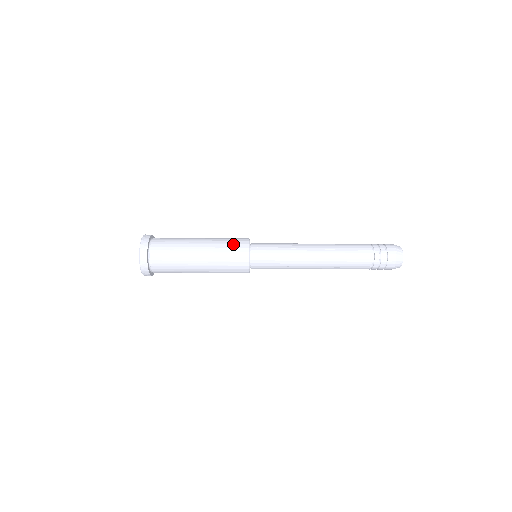
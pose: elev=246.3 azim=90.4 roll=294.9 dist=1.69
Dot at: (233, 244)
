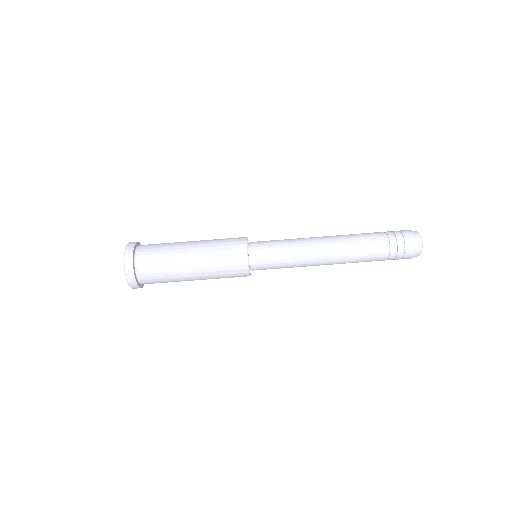
Dot at: (229, 256)
